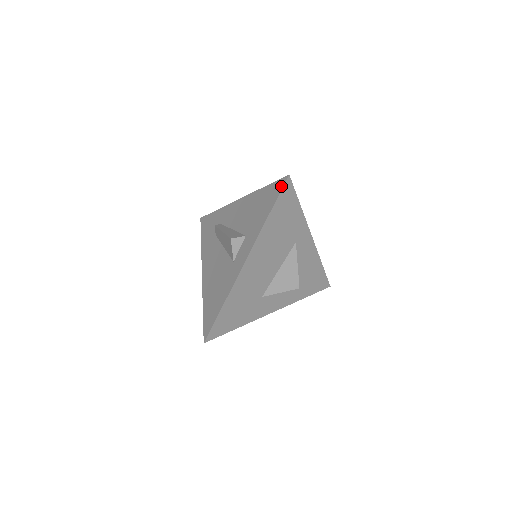
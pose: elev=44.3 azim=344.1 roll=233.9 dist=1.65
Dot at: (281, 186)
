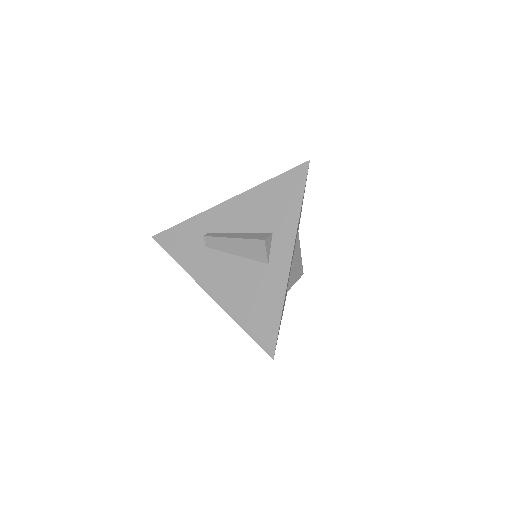
Dot at: (304, 173)
